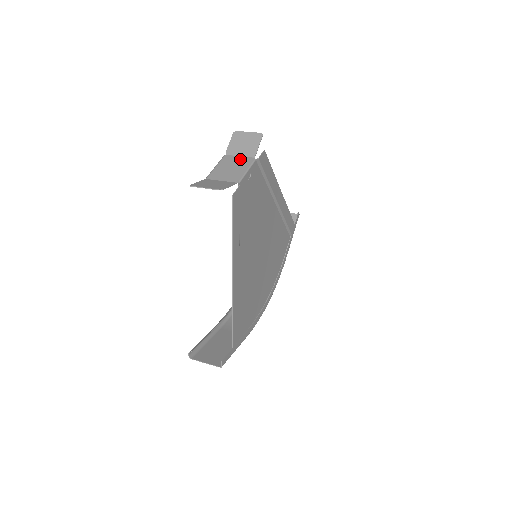
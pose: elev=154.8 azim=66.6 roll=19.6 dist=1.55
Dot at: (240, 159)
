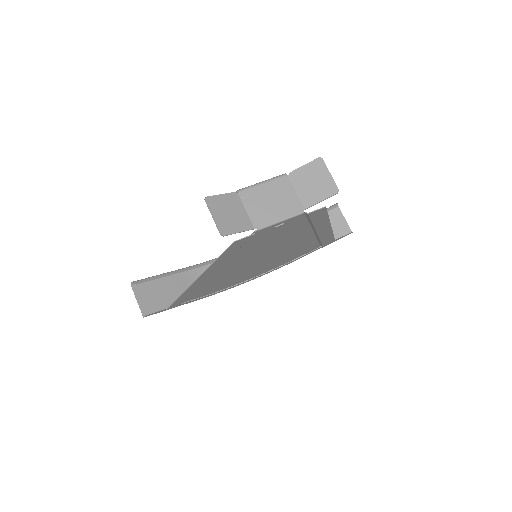
Dot at: (292, 197)
